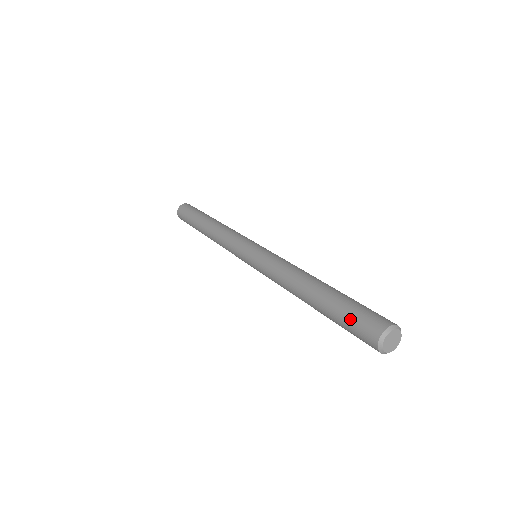
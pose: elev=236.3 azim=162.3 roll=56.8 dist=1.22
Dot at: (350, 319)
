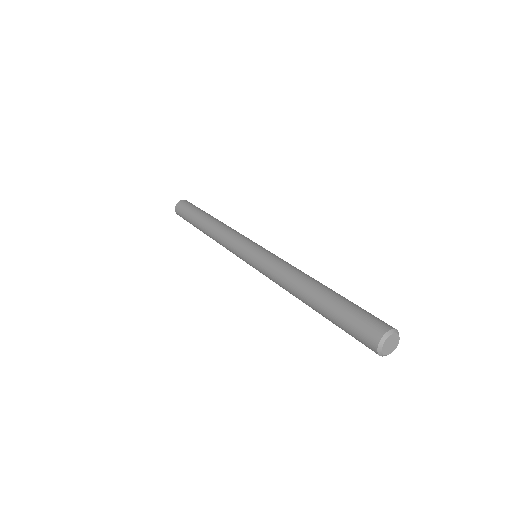
Dot at: (353, 319)
